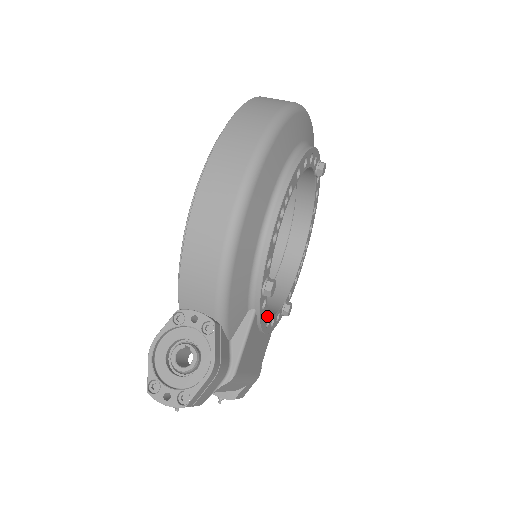
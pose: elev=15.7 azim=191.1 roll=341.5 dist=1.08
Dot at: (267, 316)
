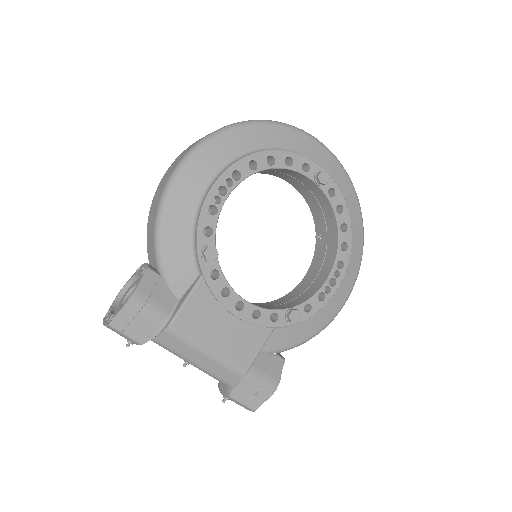
Dot at: (233, 296)
